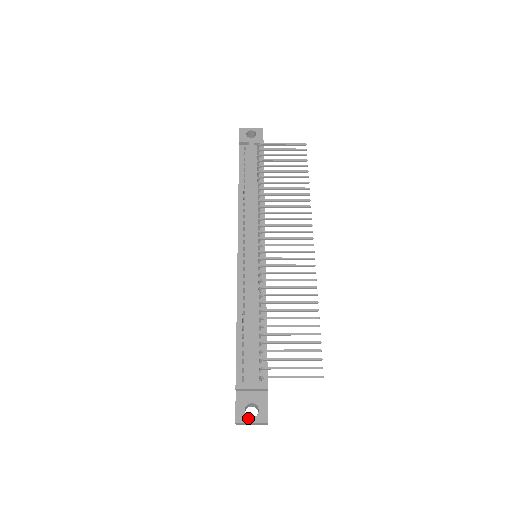
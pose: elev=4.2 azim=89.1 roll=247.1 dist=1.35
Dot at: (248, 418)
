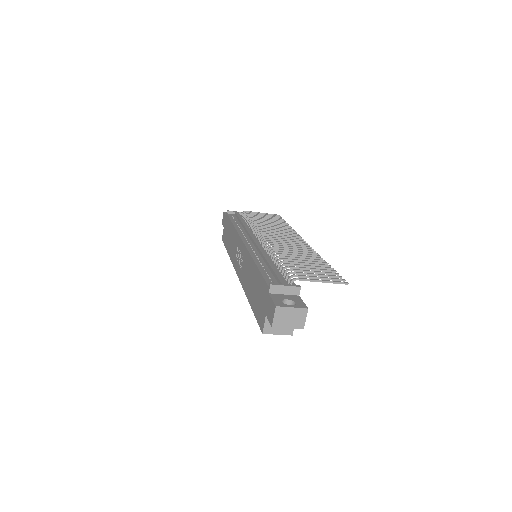
Dot at: (287, 305)
